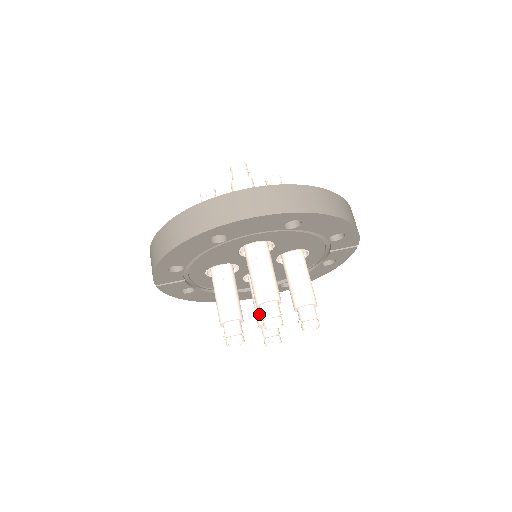
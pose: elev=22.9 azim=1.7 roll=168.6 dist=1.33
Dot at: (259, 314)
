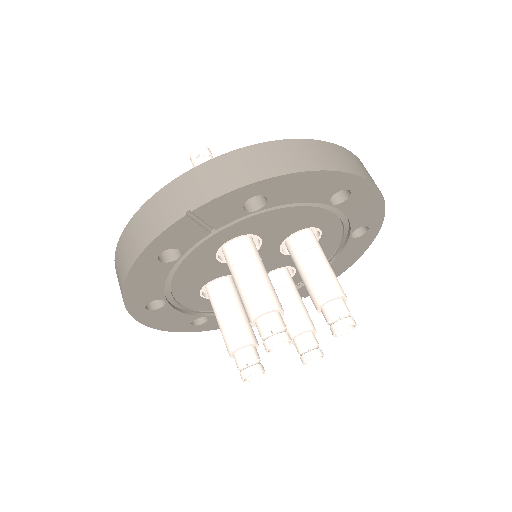
Dot at: (244, 330)
